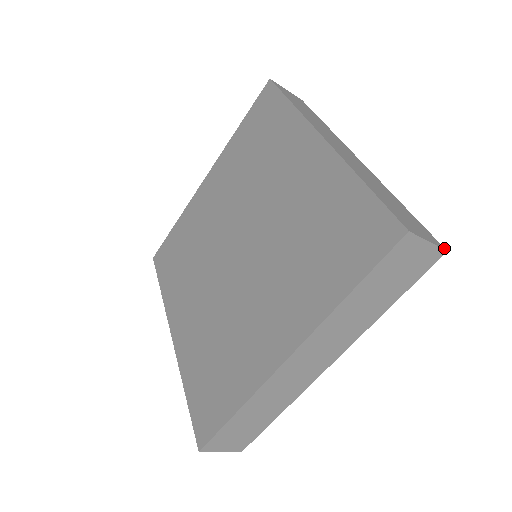
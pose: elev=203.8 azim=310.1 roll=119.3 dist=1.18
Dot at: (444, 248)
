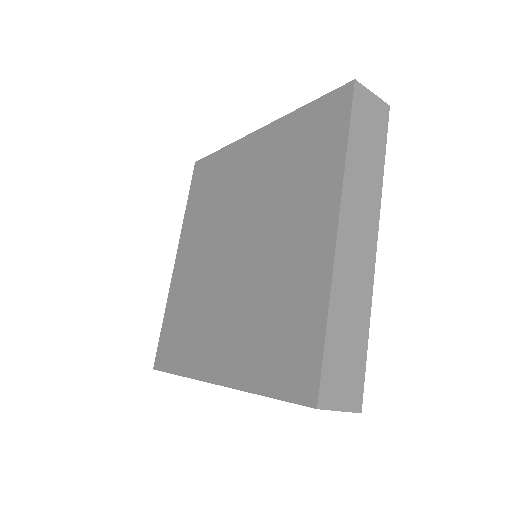
Dot at: (386, 106)
